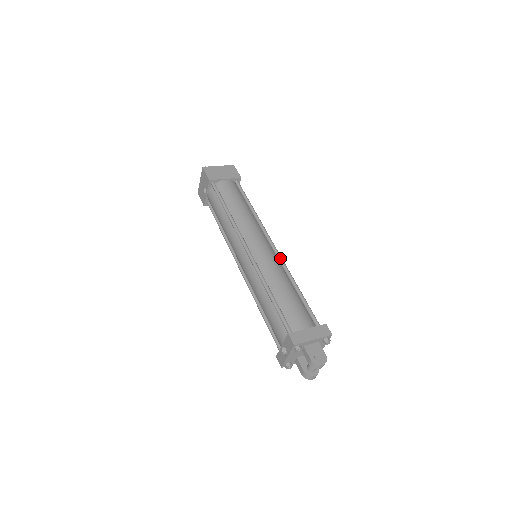
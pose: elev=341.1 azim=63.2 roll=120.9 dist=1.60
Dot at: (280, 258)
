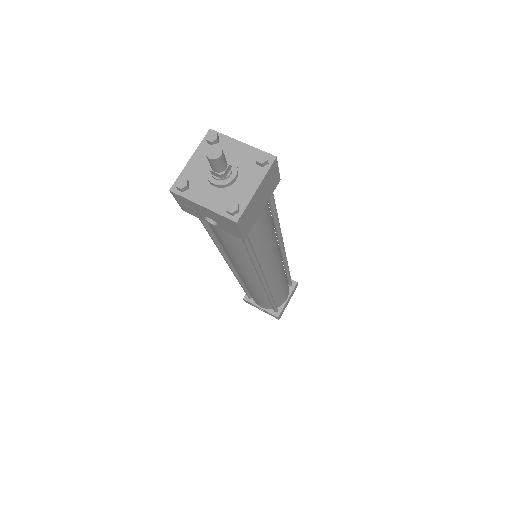
Dot at: (286, 259)
